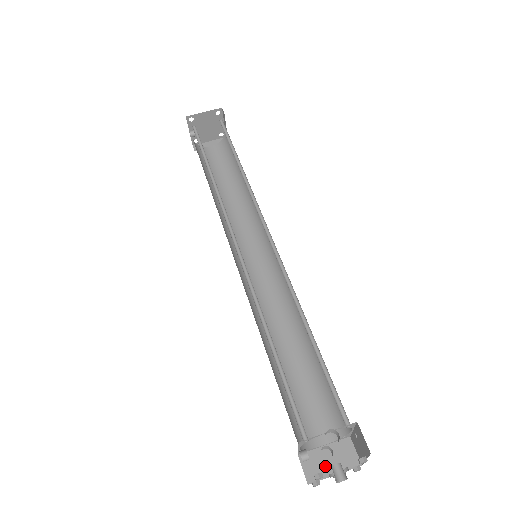
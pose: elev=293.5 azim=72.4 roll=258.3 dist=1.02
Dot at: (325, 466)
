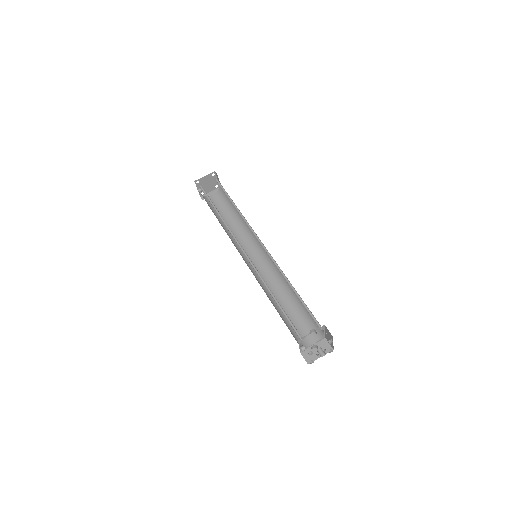
Dot at: (315, 354)
